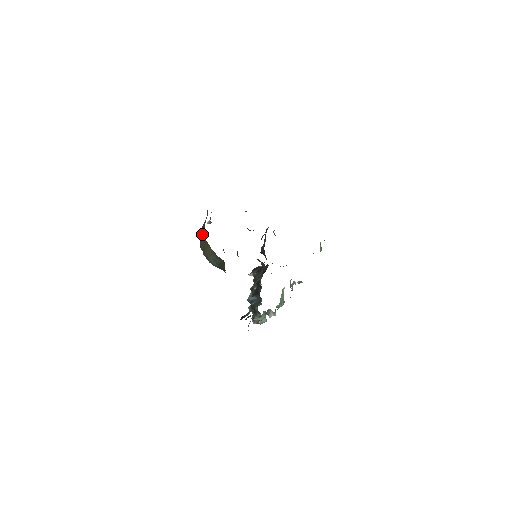
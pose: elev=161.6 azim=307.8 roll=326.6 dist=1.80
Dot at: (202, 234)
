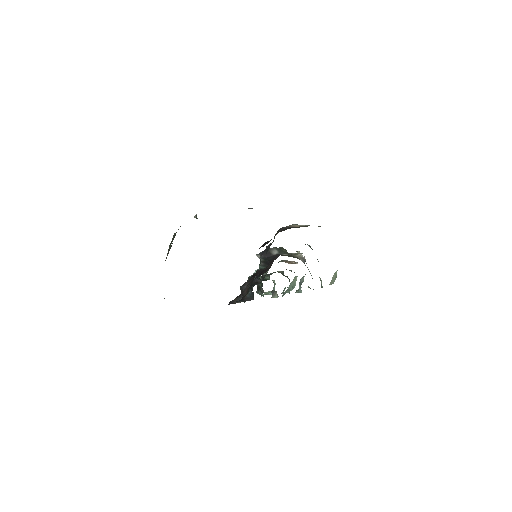
Dot at: (170, 246)
